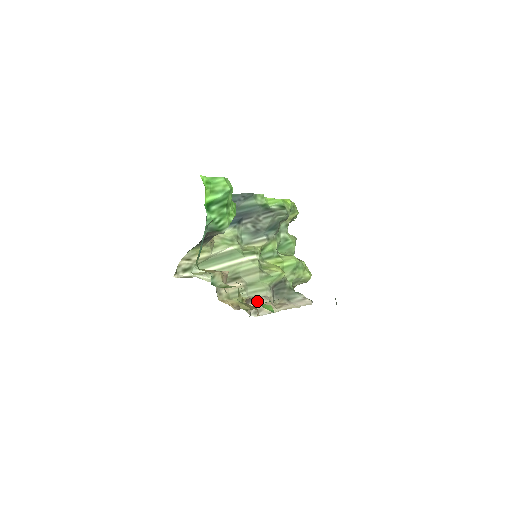
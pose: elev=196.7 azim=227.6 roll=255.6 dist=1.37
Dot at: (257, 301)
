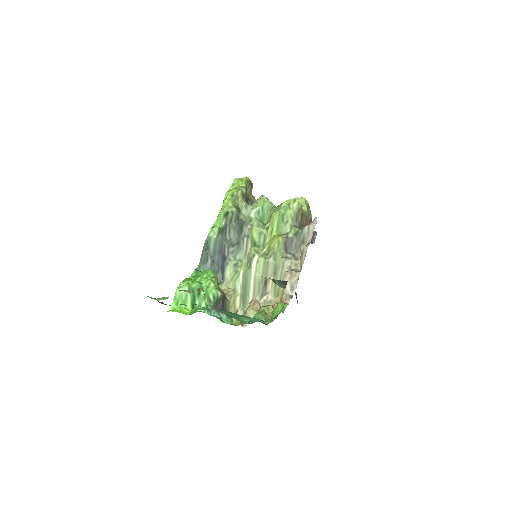
Dot at: occluded
